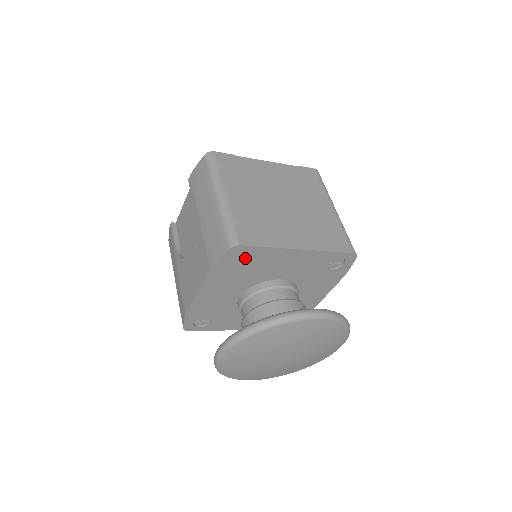
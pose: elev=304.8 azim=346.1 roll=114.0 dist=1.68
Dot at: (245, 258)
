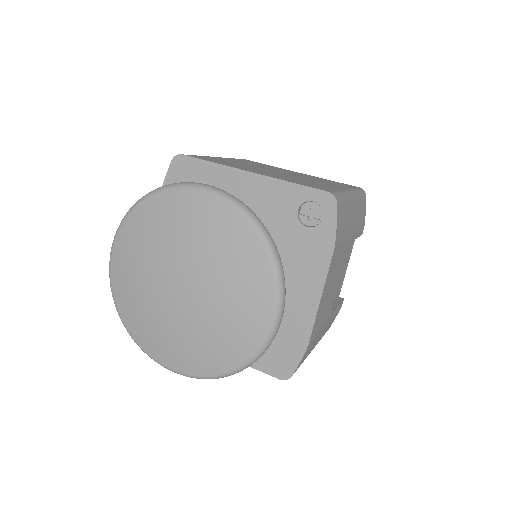
Dot at: (191, 180)
